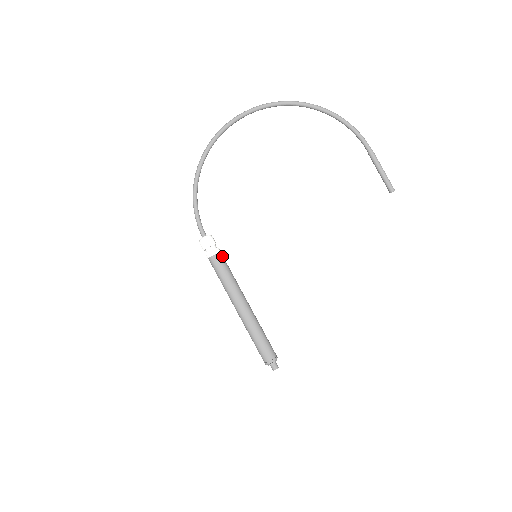
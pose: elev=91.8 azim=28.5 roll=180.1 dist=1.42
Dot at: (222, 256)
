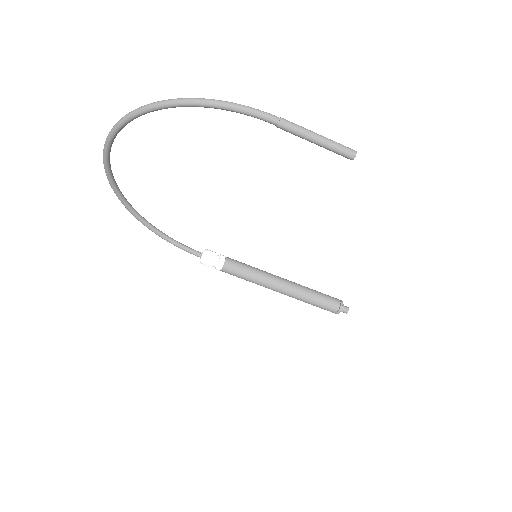
Dot at: (229, 265)
